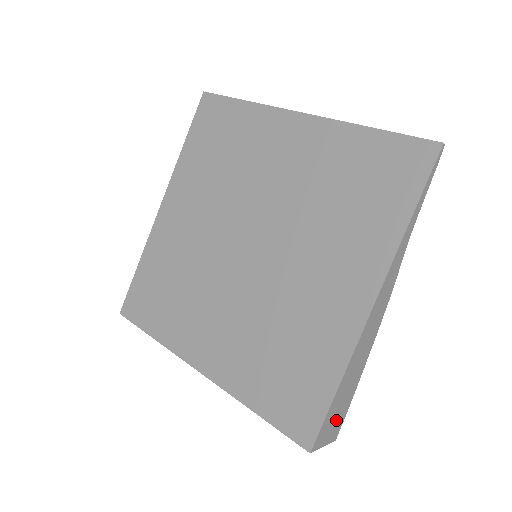
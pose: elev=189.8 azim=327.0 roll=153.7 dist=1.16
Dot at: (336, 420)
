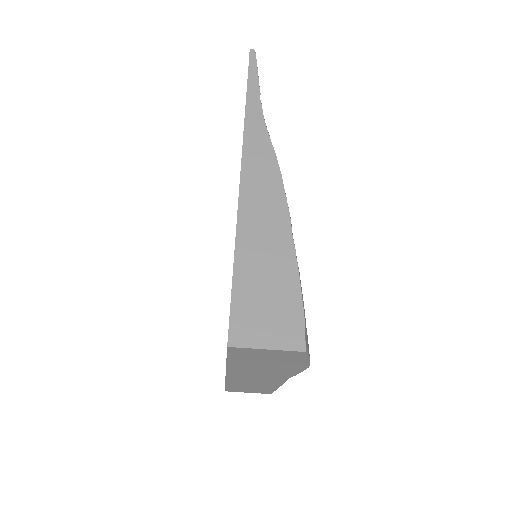
Dot at: (274, 314)
